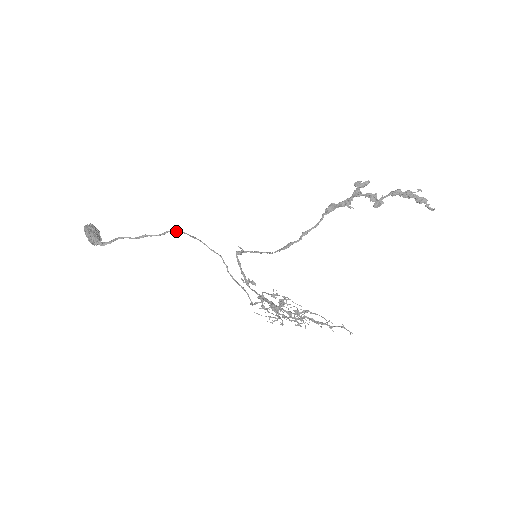
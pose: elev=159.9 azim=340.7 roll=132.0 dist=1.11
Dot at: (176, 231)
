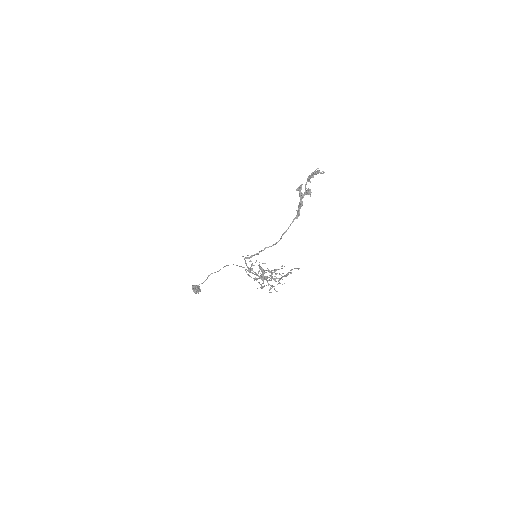
Dot at: (225, 266)
